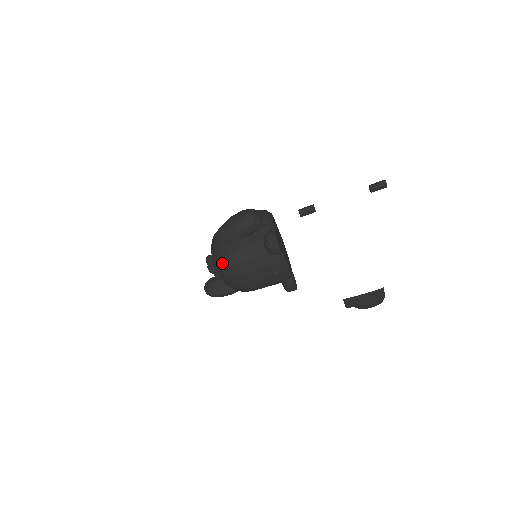
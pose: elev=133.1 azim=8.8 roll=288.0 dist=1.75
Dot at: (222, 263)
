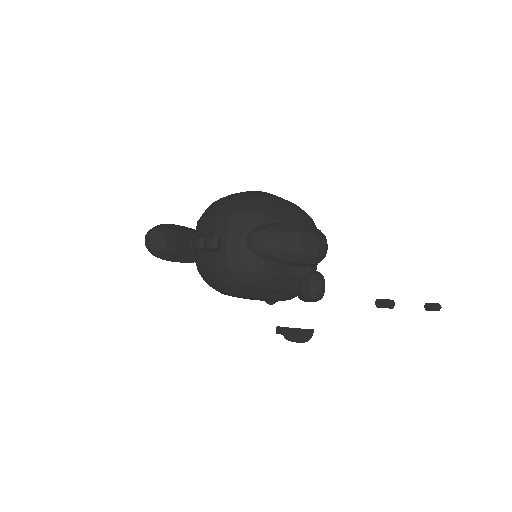
Dot at: (242, 275)
